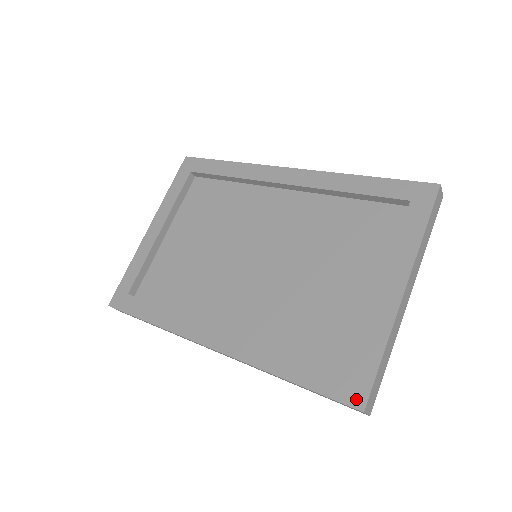
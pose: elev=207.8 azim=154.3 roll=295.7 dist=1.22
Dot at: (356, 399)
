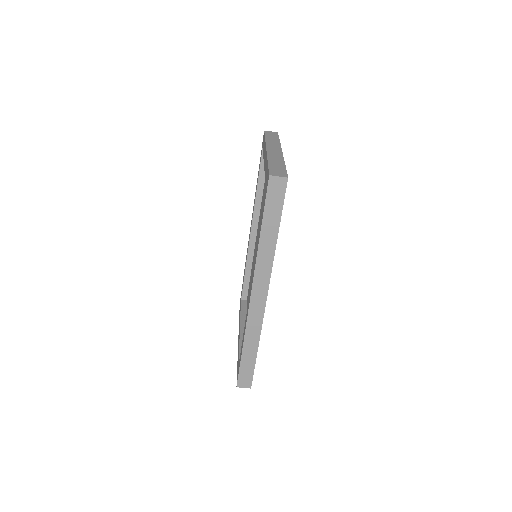
Dot at: (267, 181)
